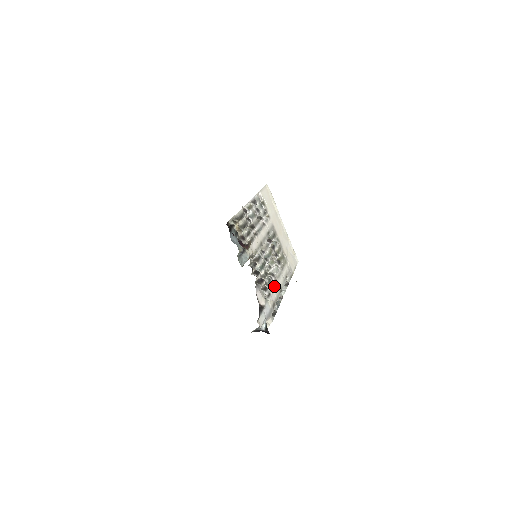
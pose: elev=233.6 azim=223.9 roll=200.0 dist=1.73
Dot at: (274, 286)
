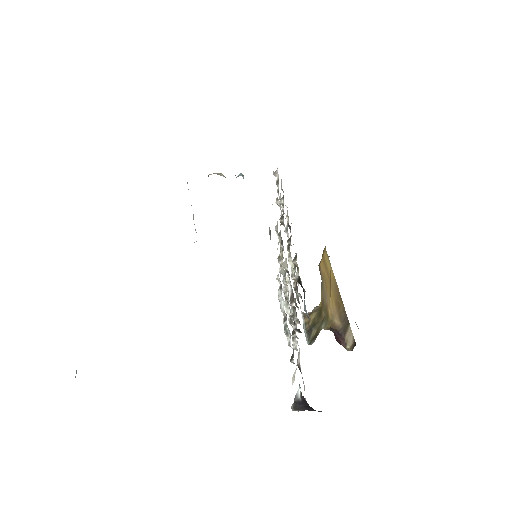
Dot at: occluded
